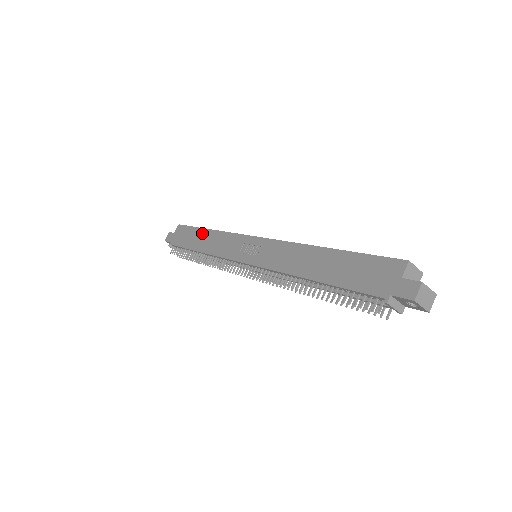
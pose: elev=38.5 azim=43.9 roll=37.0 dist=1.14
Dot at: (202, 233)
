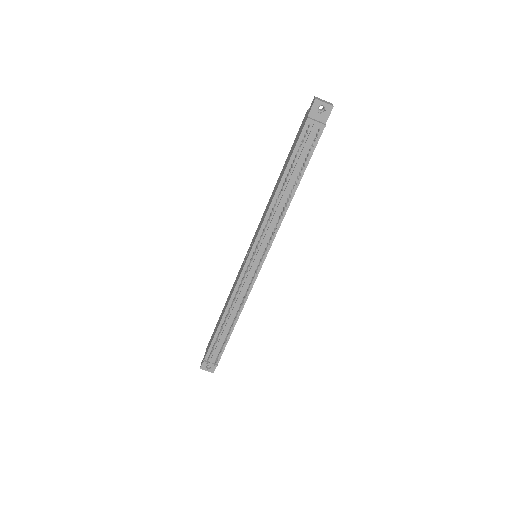
Dot at: (221, 313)
